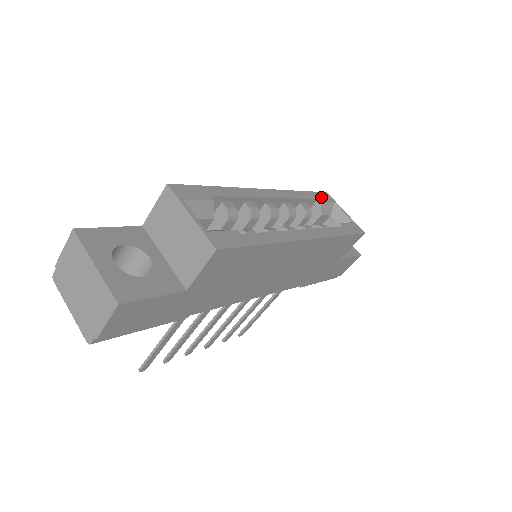
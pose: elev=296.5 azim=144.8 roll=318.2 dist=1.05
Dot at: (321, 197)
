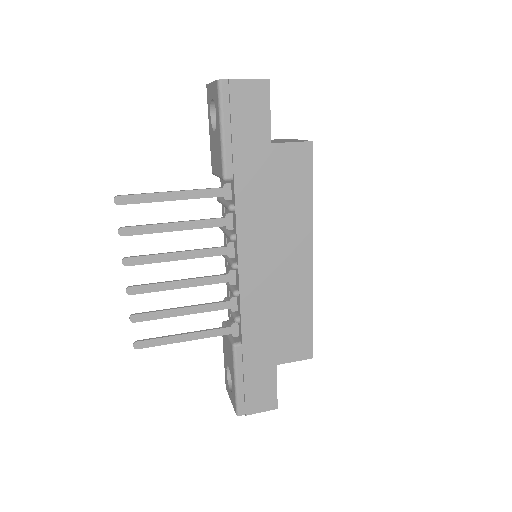
Dot at: occluded
